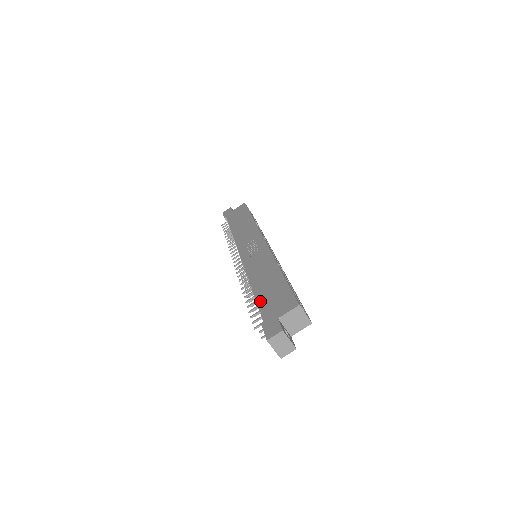
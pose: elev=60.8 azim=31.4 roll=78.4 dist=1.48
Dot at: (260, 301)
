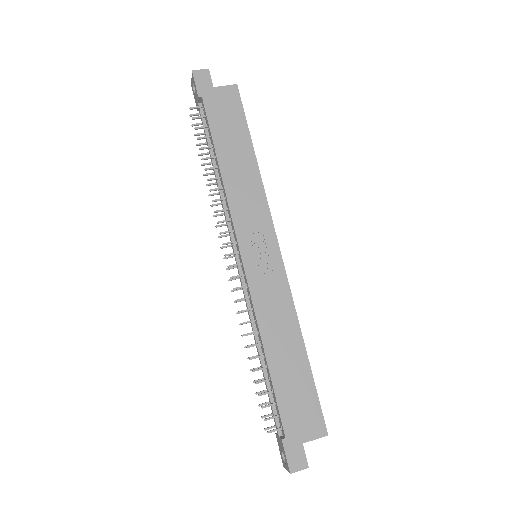
Dot at: (279, 395)
